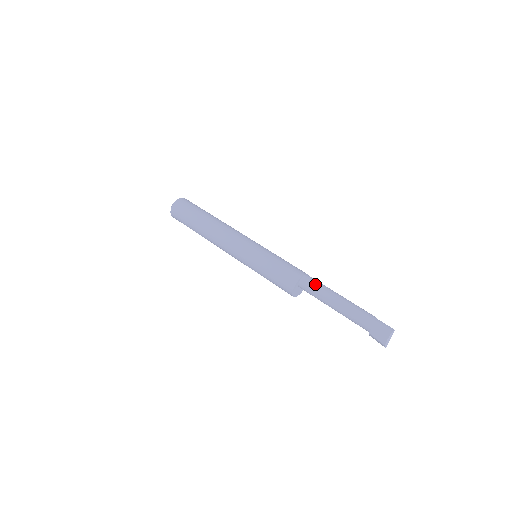
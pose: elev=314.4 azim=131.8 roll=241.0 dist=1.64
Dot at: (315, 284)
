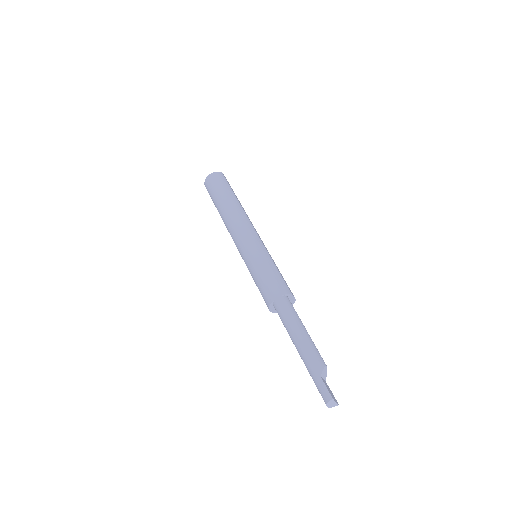
Dot at: (281, 314)
